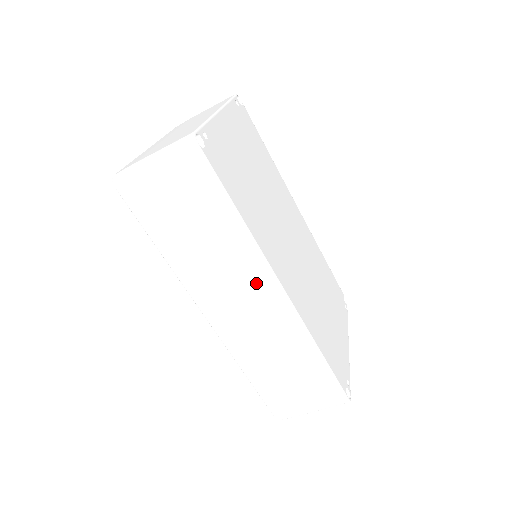
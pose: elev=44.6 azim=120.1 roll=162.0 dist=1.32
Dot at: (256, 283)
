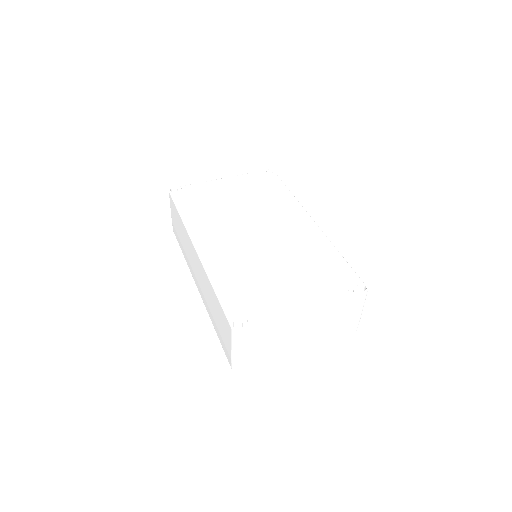
Dot at: (193, 252)
